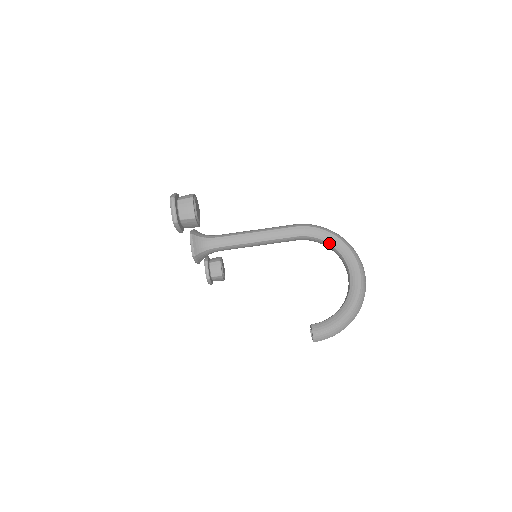
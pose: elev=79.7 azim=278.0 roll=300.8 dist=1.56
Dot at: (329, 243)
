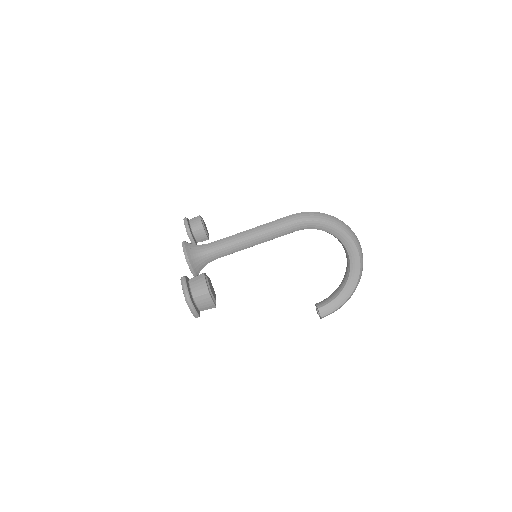
Dot at: (328, 232)
